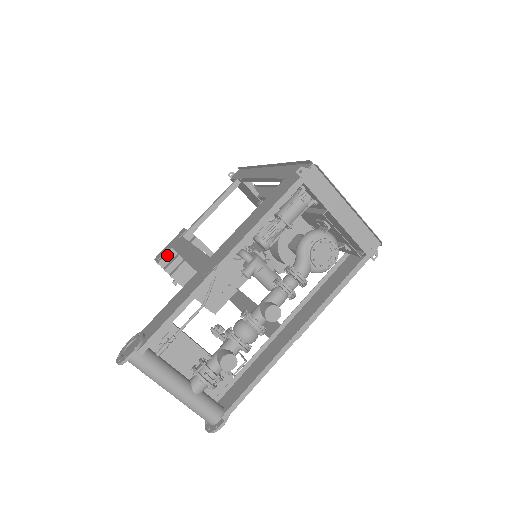
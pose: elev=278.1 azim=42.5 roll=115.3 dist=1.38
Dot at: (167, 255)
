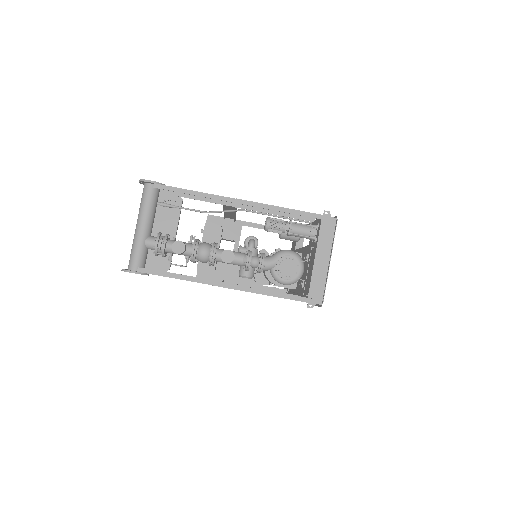
Dot at: (217, 217)
